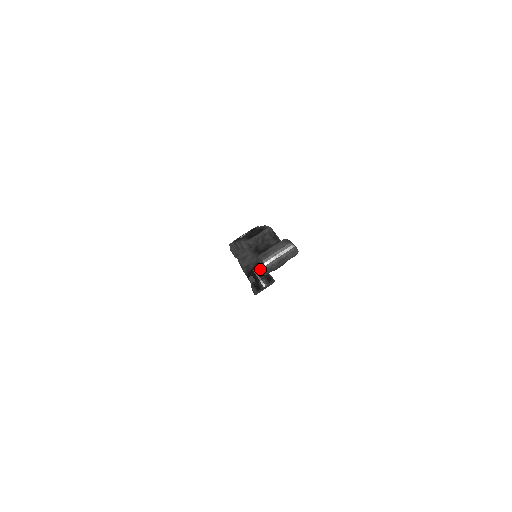
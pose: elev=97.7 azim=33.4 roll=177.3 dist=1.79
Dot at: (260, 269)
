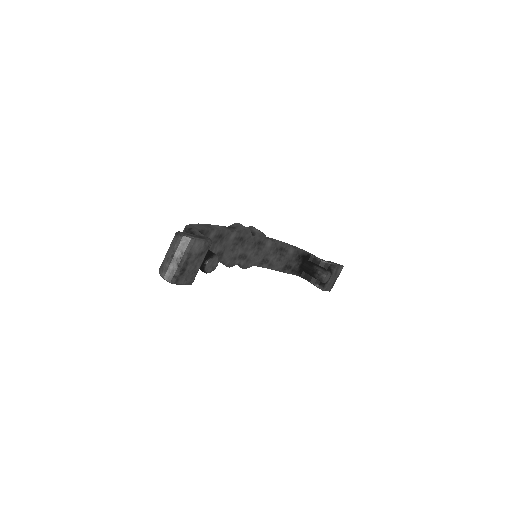
Dot at: (310, 261)
